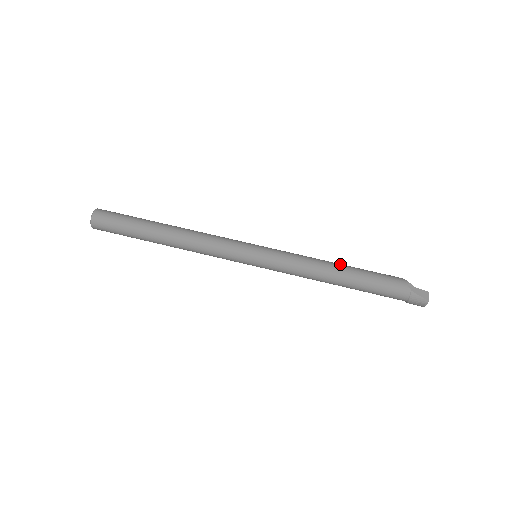
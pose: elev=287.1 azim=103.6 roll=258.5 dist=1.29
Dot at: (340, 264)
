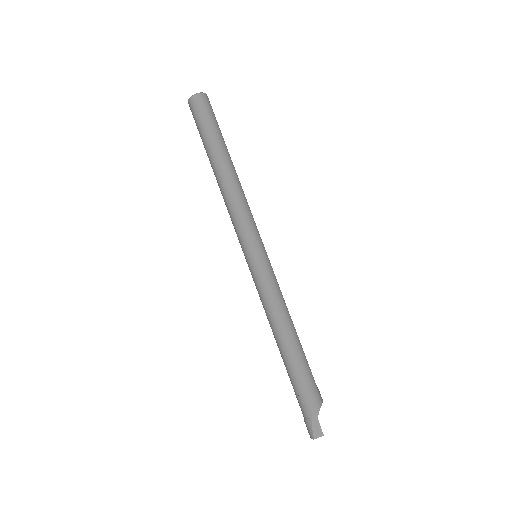
Dot at: (296, 336)
